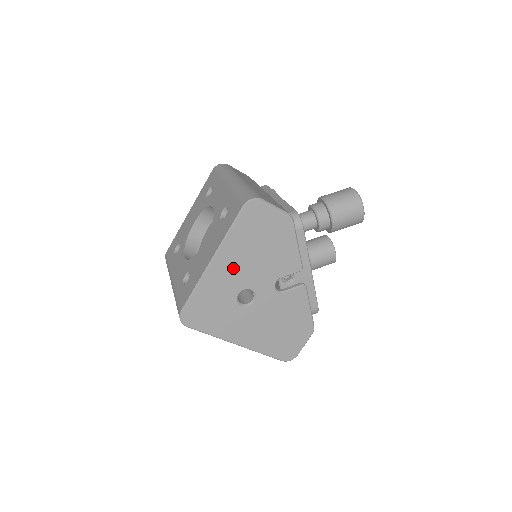
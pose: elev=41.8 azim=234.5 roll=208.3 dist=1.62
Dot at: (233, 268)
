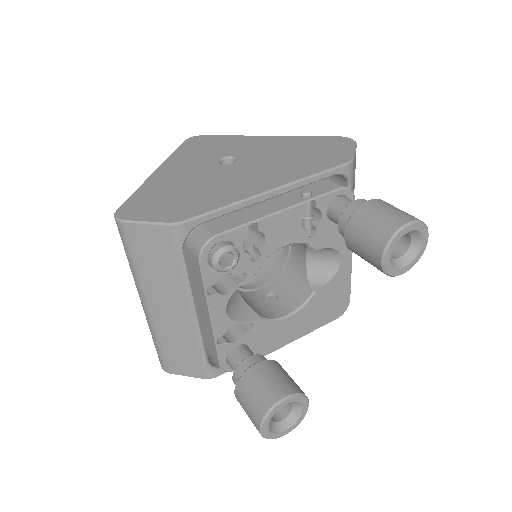
Dot at: occluded
